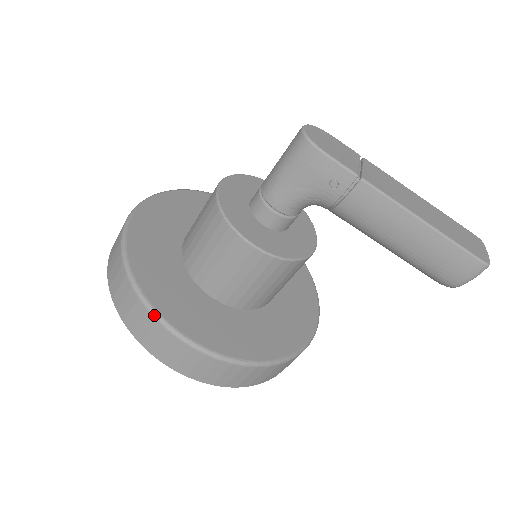
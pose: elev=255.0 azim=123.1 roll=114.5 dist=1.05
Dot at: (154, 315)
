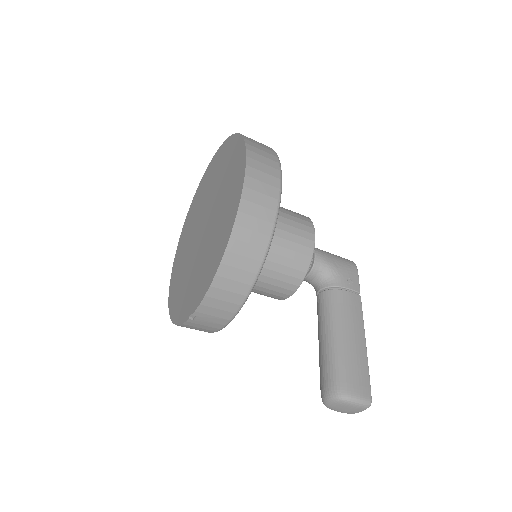
Dot at: occluded
